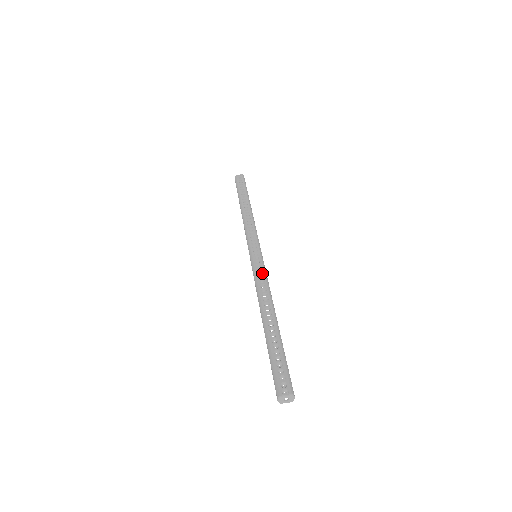
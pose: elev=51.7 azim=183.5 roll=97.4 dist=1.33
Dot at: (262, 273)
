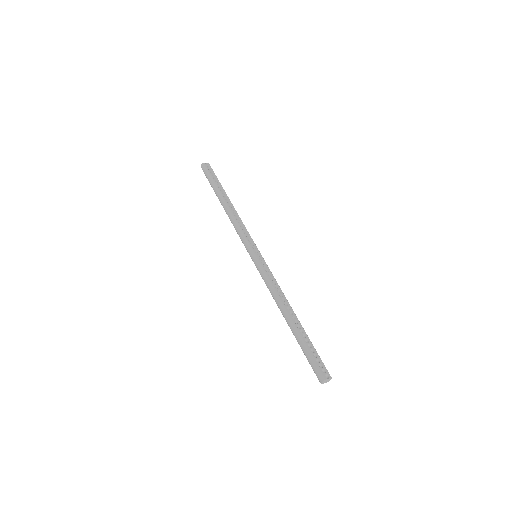
Dot at: (271, 275)
